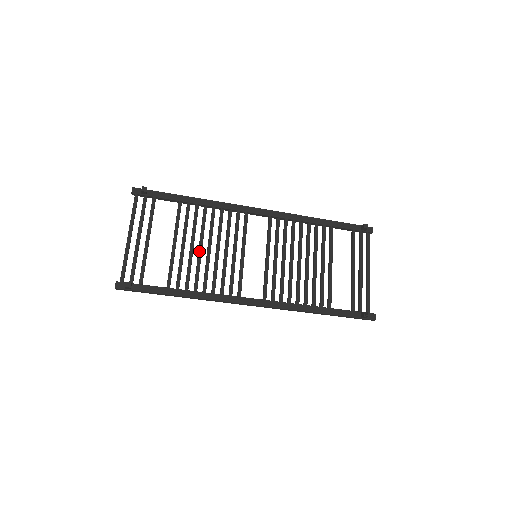
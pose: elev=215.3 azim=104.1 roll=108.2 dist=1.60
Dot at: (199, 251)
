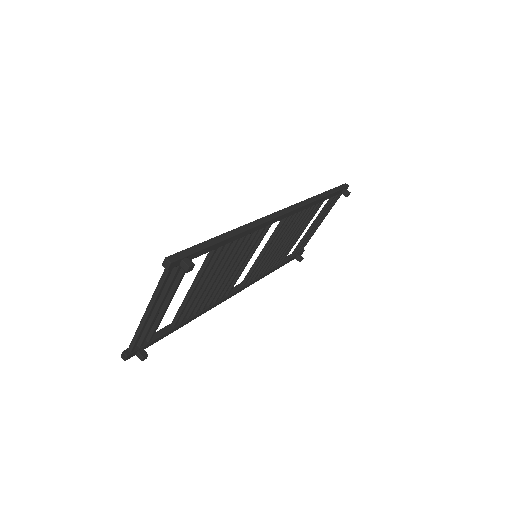
Dot at: (213, 283)
